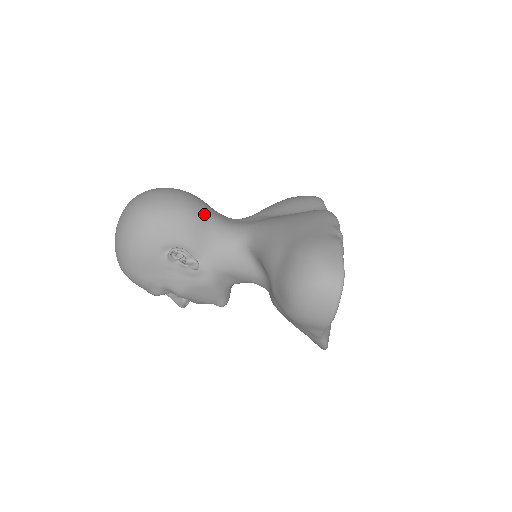
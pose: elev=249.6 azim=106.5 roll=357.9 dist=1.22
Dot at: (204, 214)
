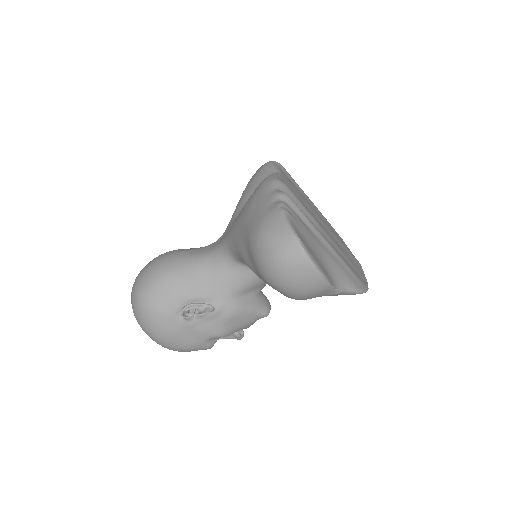
Dot at: (184, 263)
